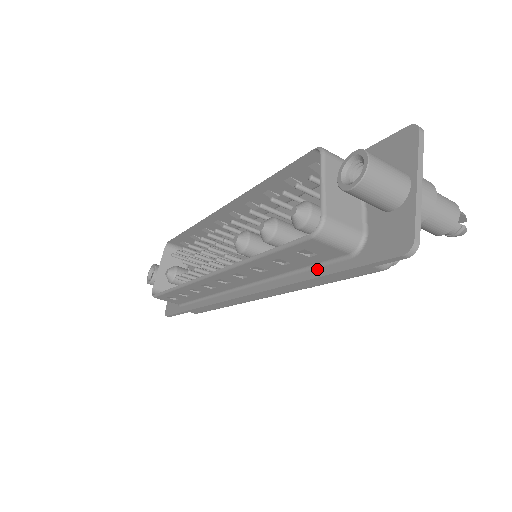
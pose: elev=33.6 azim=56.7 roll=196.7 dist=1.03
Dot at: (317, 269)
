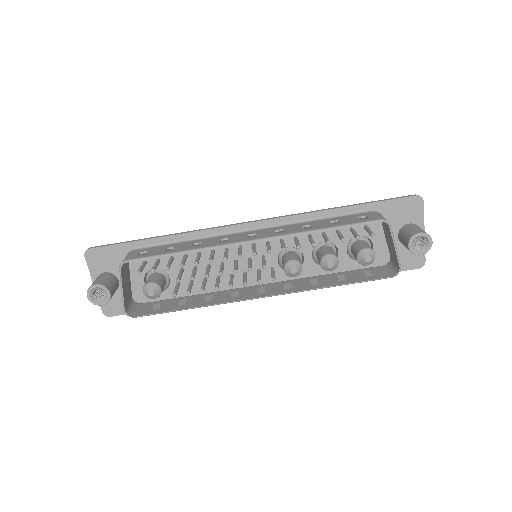
Dot at: occluded
